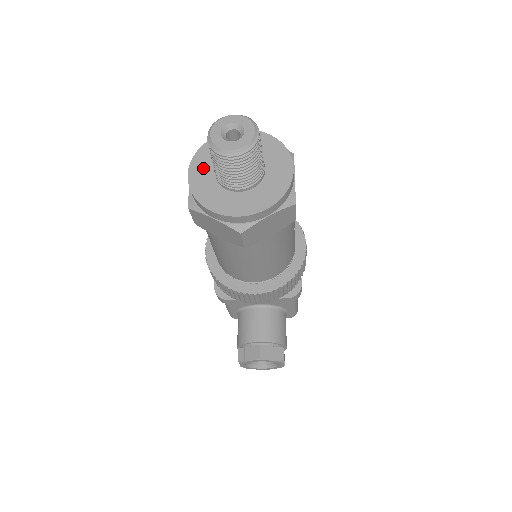
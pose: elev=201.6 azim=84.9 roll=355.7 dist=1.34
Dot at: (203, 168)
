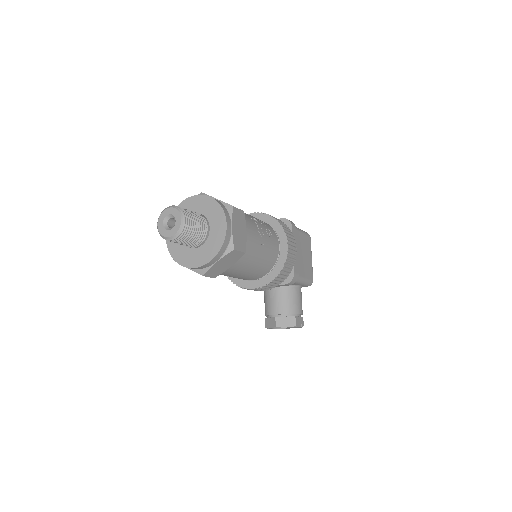
Dot at: occluded
